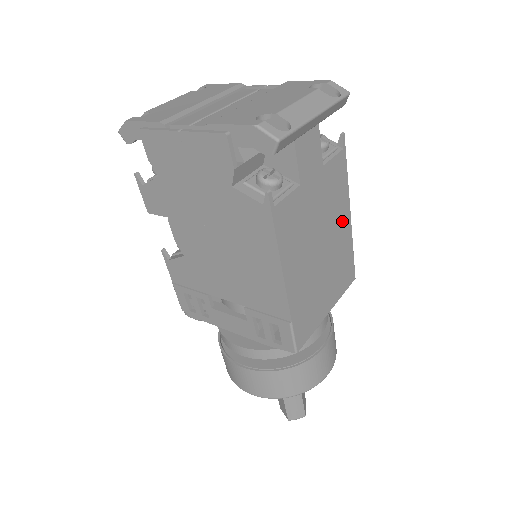
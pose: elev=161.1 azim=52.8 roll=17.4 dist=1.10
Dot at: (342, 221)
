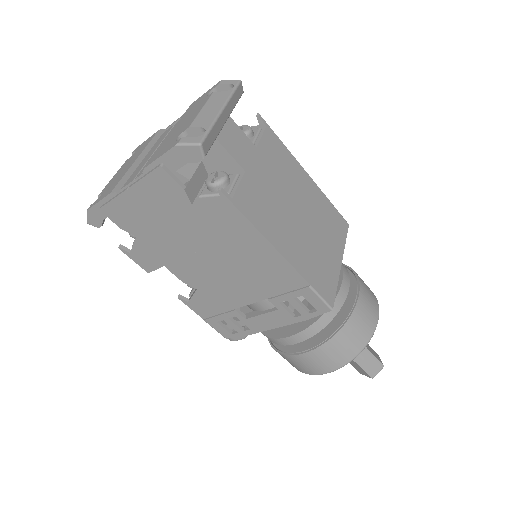
Dot at: (304, 183)
